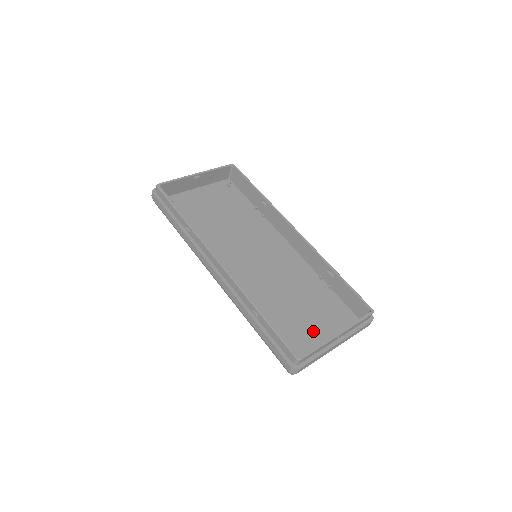
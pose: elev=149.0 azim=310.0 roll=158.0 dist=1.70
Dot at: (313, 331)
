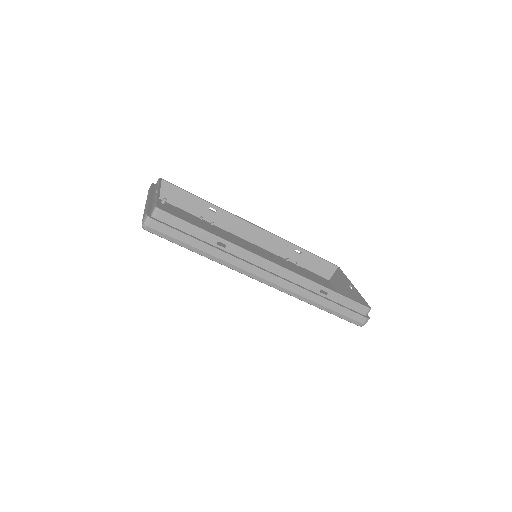
Dot at: occluded
